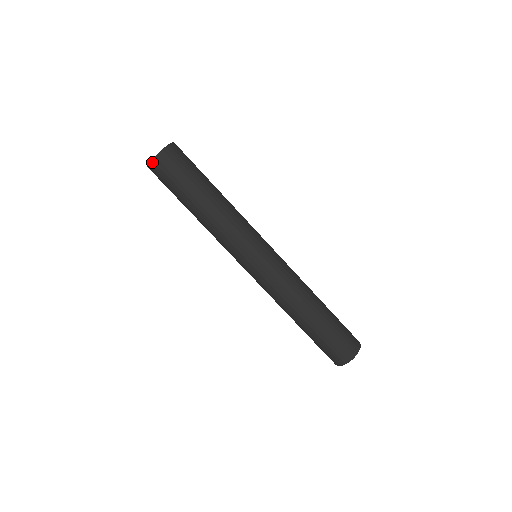
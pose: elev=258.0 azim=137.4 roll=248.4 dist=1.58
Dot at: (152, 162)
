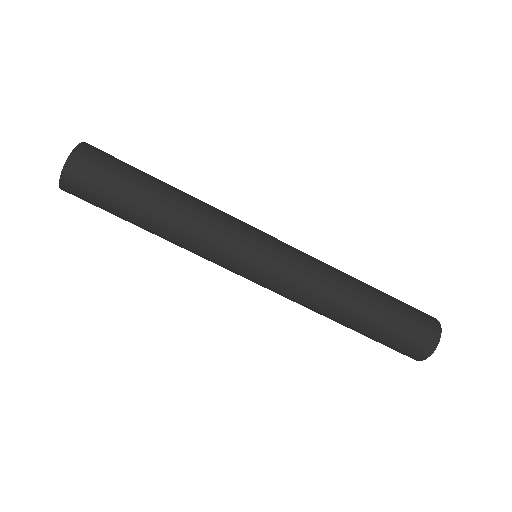
Dot at: (63, 174)
